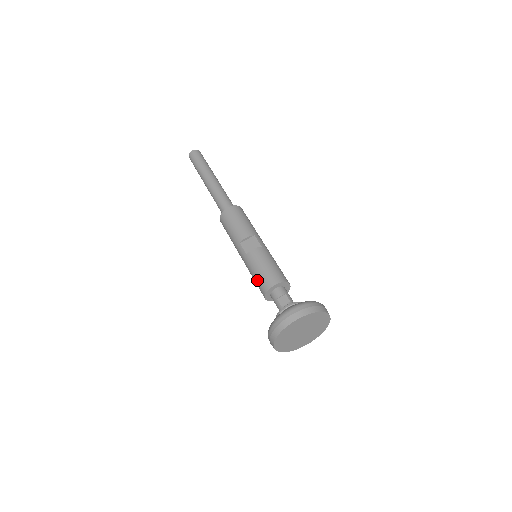
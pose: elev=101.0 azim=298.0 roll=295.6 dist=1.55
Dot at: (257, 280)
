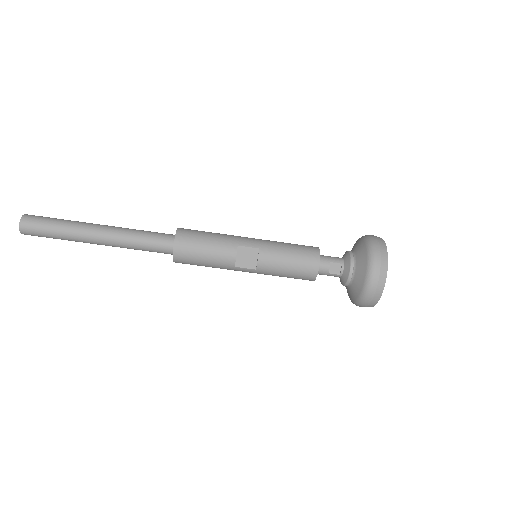
Dot at: occluded
